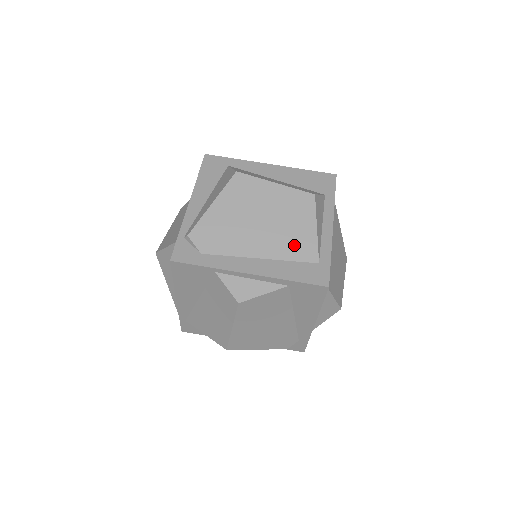
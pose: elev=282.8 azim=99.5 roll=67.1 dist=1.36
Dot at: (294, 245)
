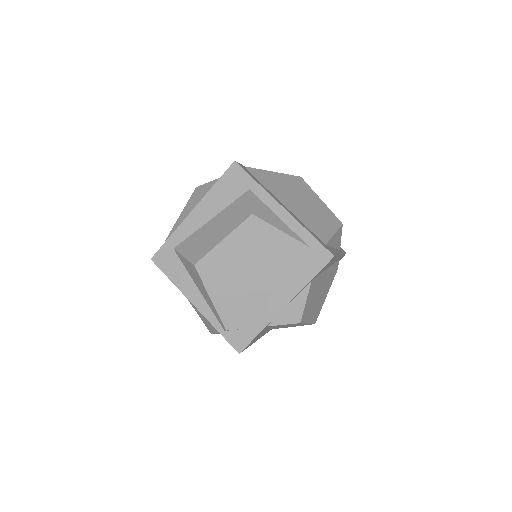
Dot at: (283, 257)
